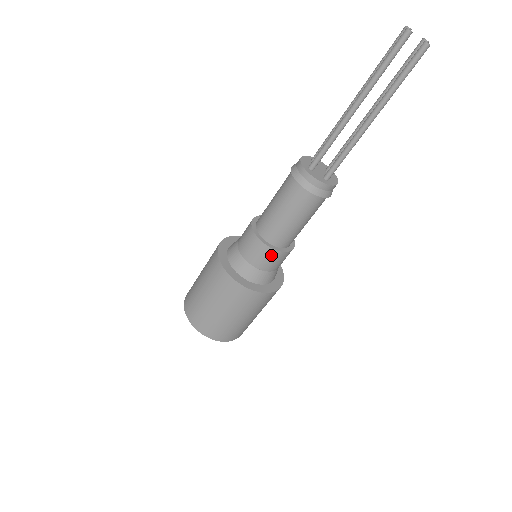
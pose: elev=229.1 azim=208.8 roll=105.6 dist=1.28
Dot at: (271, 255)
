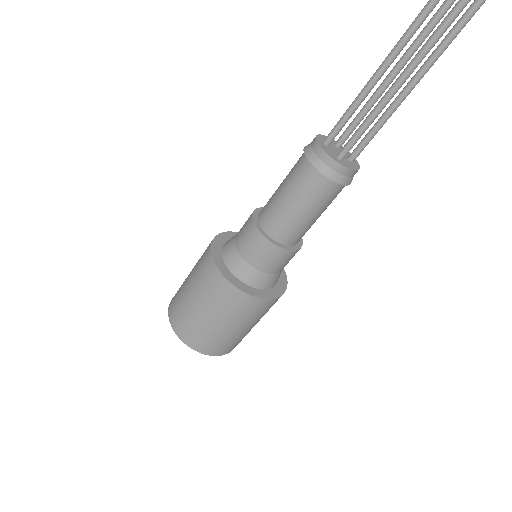
Dot at: (294, 255)
